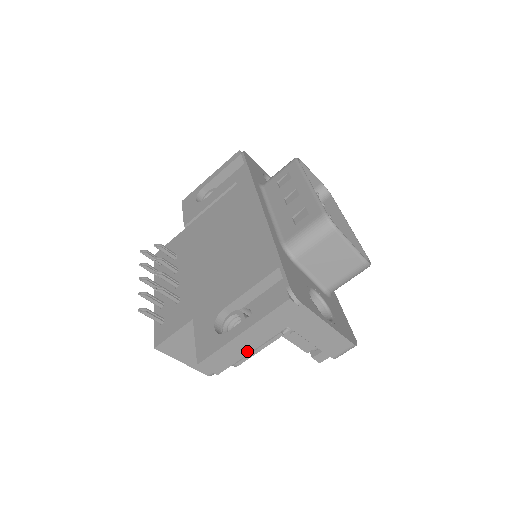
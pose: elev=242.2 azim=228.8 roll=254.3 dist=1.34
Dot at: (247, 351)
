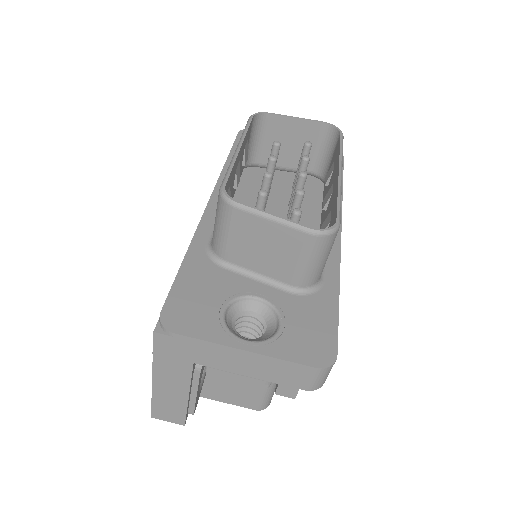
Dot at: (183, 397)
